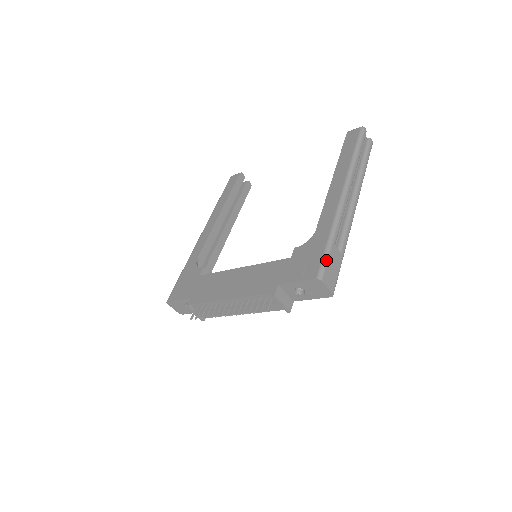
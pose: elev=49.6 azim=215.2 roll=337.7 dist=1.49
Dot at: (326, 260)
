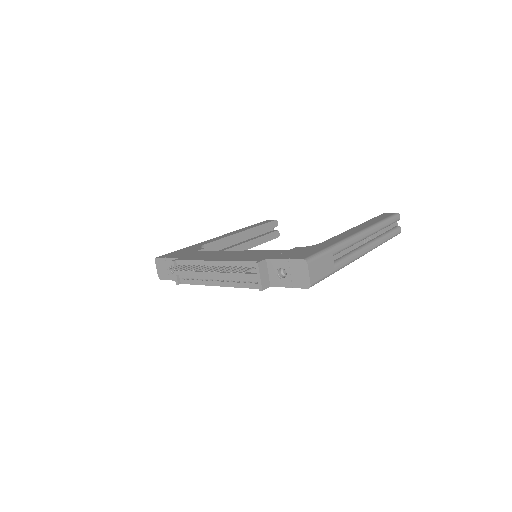
Dot at: (319, 255)
